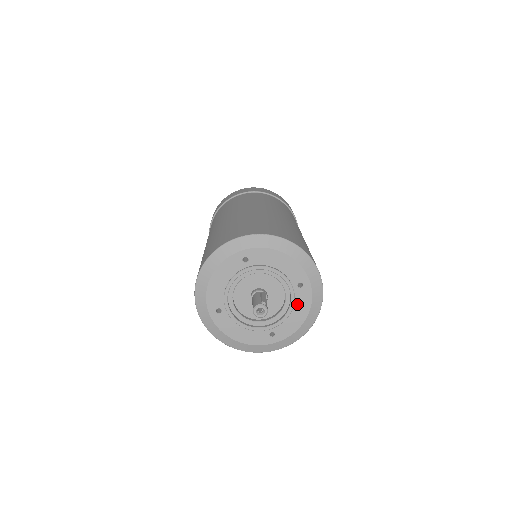
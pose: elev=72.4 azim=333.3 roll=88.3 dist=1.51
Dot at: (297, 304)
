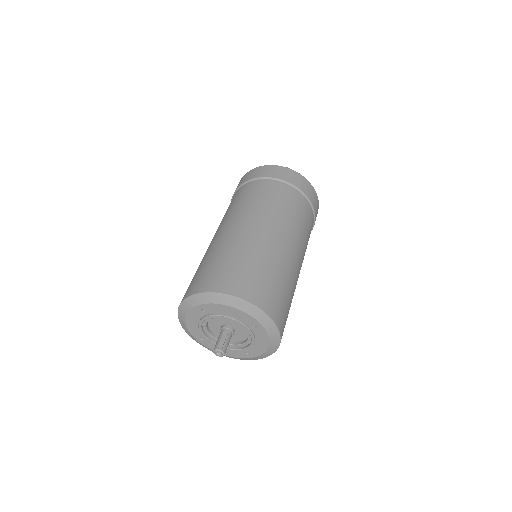
Dot at: (257, 336)
